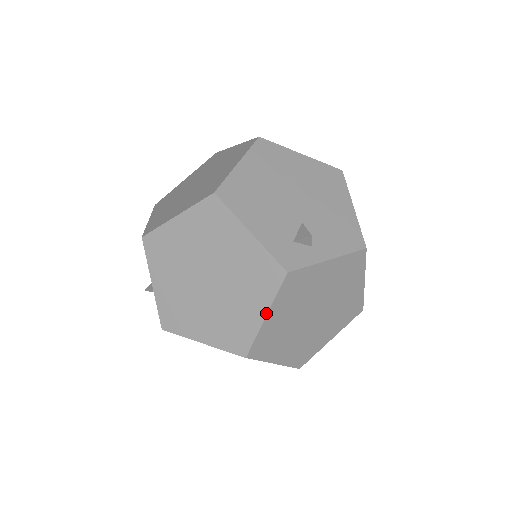
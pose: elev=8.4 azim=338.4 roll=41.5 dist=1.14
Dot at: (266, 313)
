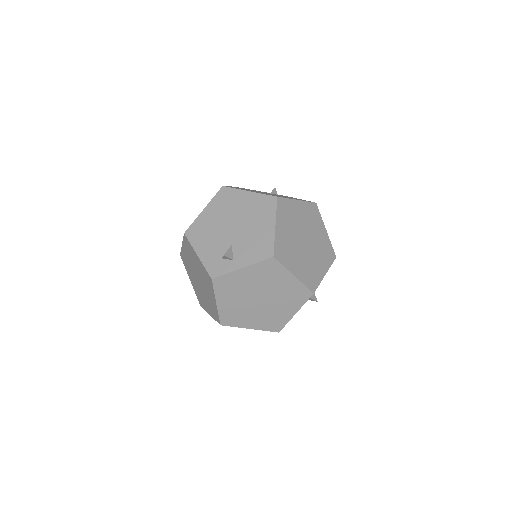
Dot at: (215, 301)
